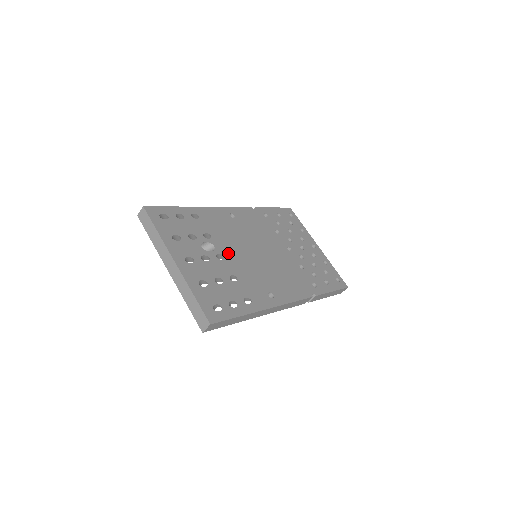
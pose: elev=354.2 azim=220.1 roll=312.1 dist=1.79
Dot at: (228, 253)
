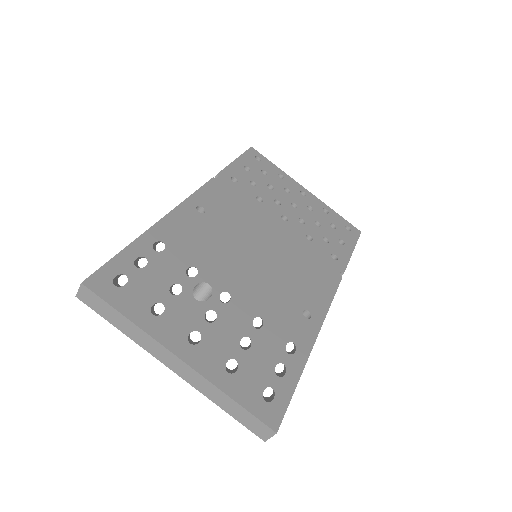
Dot at: (230, 283)
